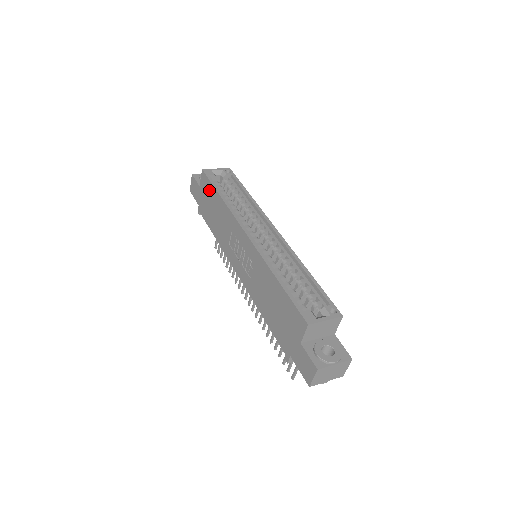
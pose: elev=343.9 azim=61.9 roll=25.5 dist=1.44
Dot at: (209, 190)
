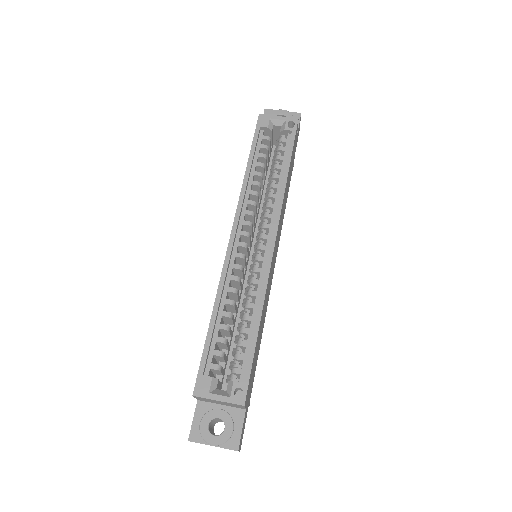
Dot at: occluded
